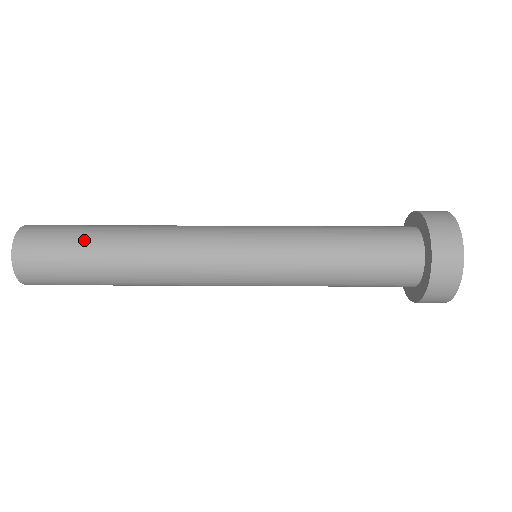
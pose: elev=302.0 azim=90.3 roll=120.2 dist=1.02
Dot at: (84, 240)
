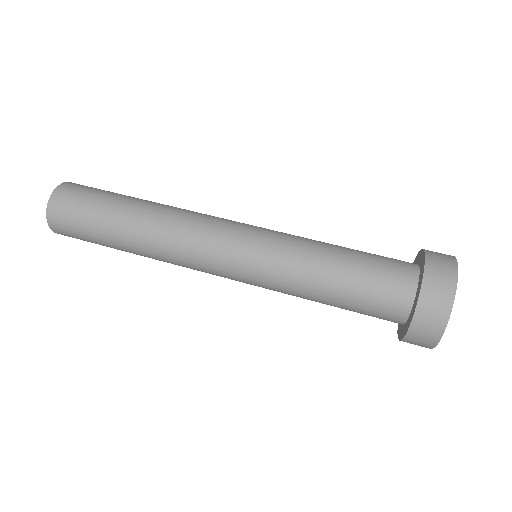
Dot at: (101, 226)
